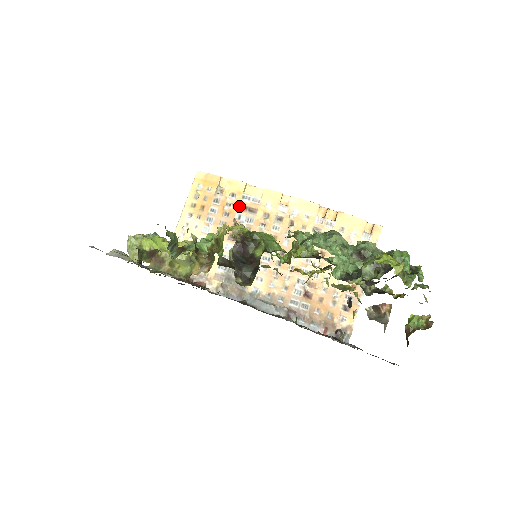
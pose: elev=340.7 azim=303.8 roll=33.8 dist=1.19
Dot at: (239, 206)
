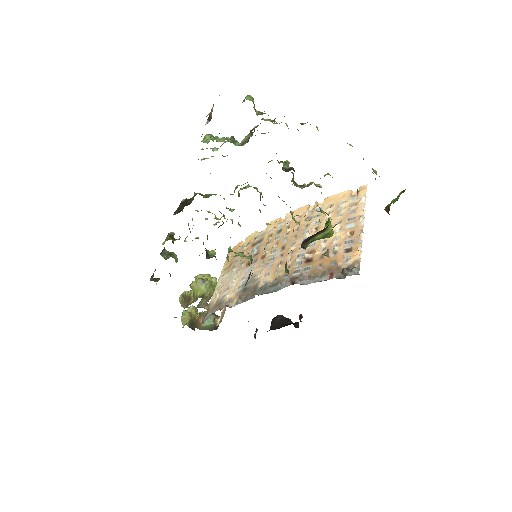
Dot at: (252, 245)
